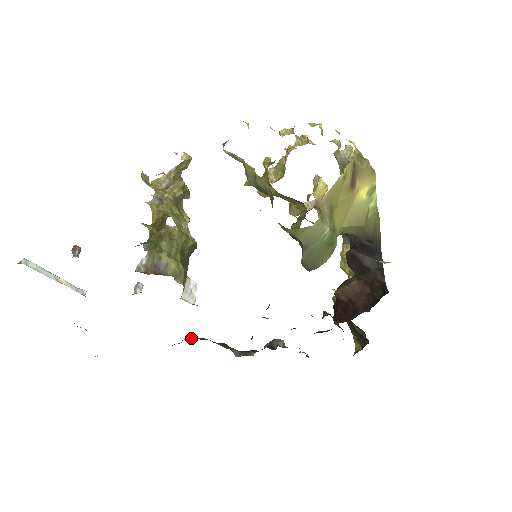
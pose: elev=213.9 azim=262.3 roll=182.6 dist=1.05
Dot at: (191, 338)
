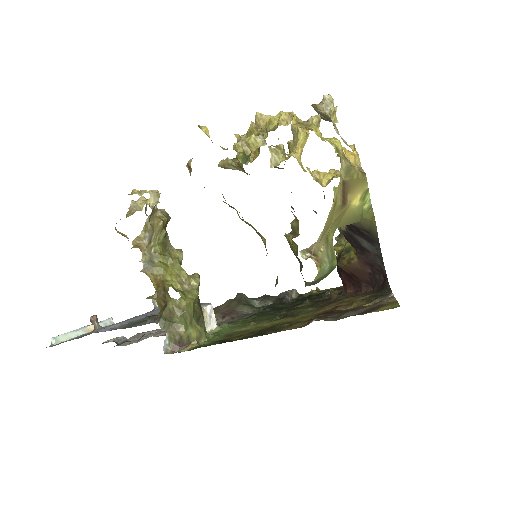
Dot at: (217, 322)
